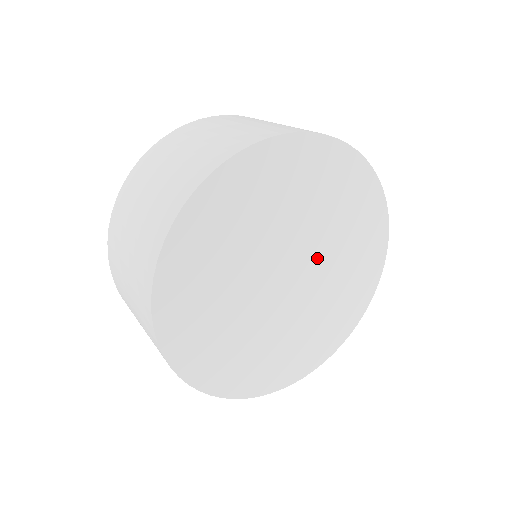
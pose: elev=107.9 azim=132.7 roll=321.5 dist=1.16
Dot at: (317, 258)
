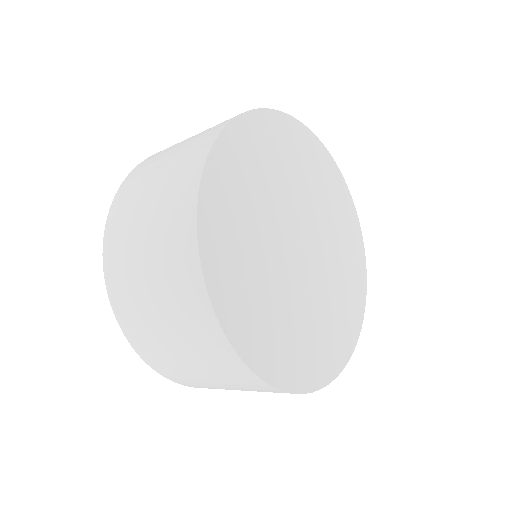
Dot at: (309, 218)
